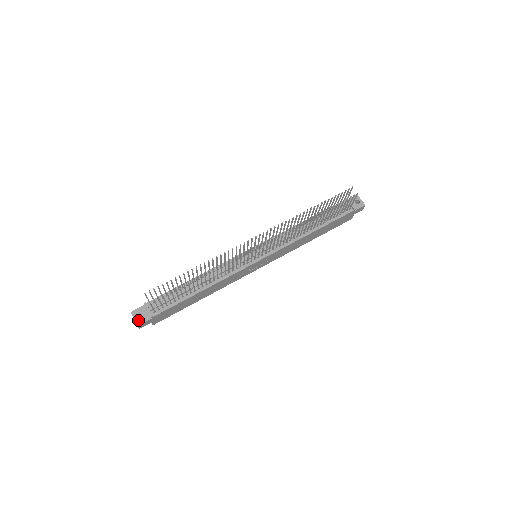
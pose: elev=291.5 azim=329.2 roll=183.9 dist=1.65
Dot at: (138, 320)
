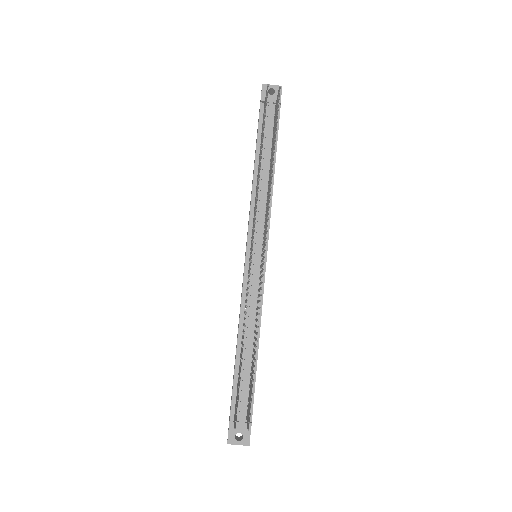
Dot at: (243, 441)
